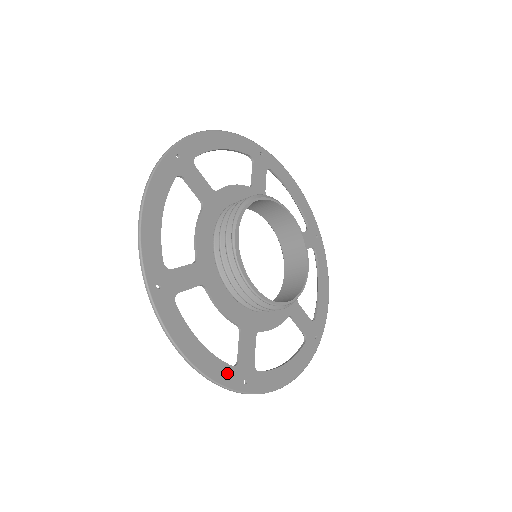
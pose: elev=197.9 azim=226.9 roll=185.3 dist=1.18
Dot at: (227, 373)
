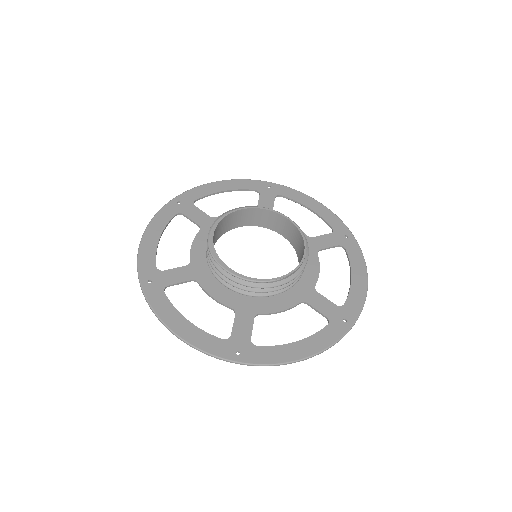
Dot at: (215, 344)
